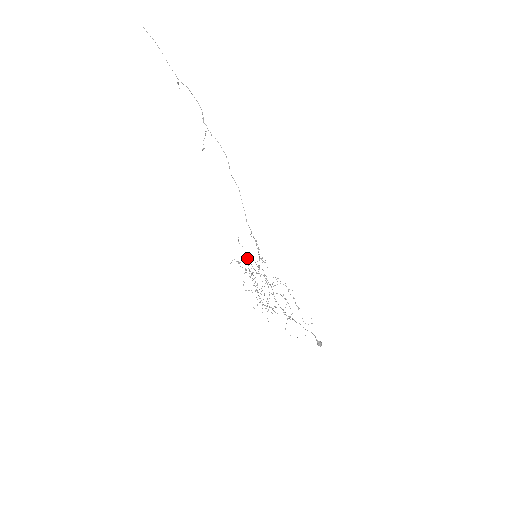
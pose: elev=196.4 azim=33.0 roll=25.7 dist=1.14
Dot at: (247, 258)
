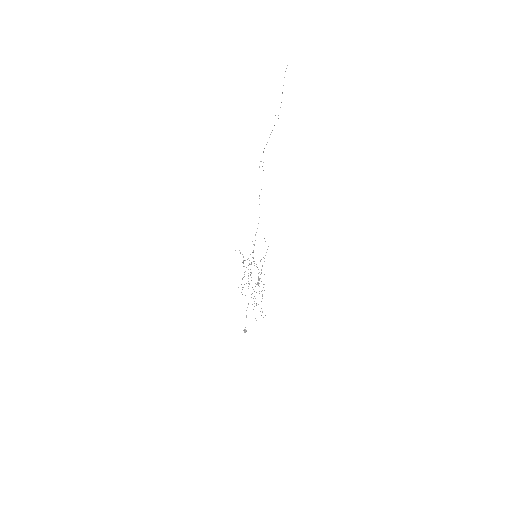
Dot at: occluded
